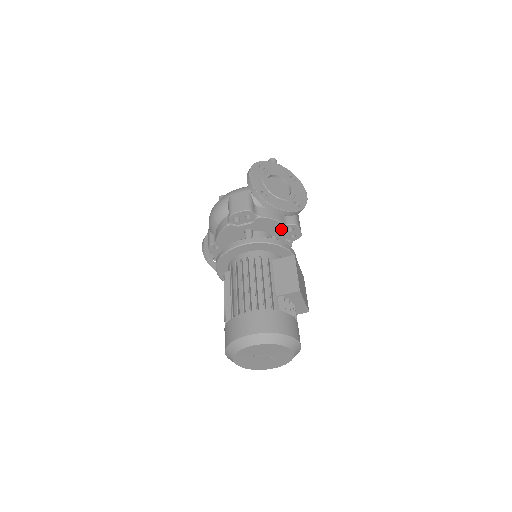
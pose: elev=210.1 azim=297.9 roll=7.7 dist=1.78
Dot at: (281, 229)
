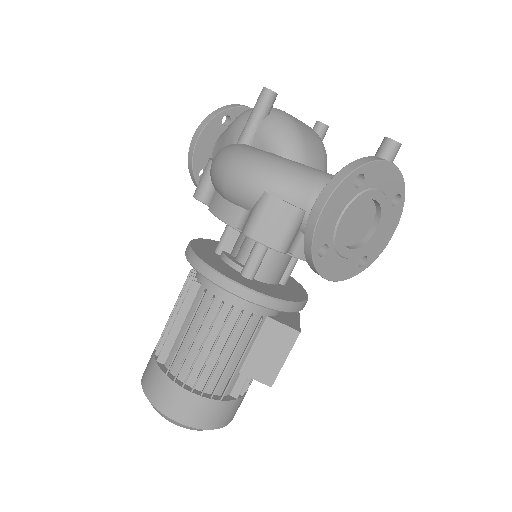
Dot at: occluded
